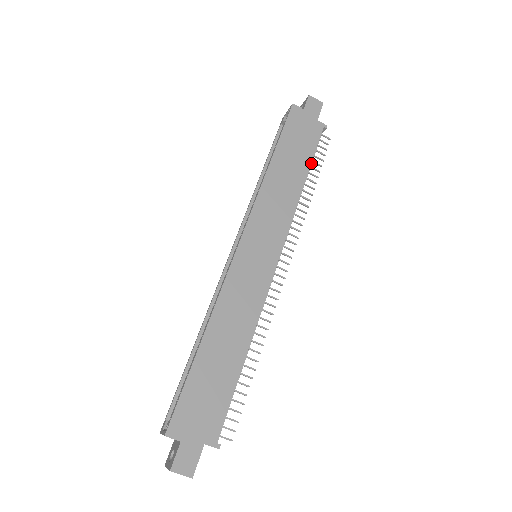
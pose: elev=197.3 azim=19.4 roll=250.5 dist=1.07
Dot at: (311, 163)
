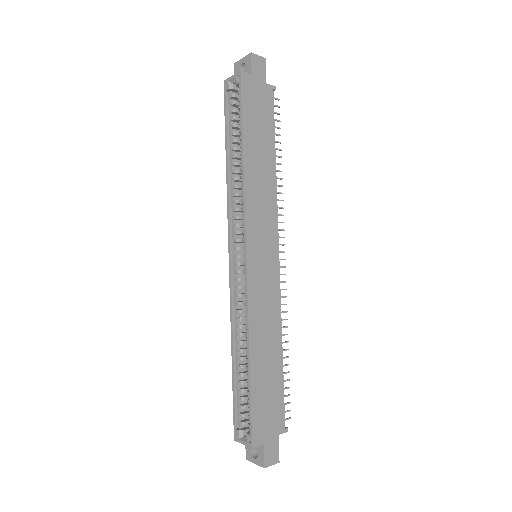
Dot at: occluded
